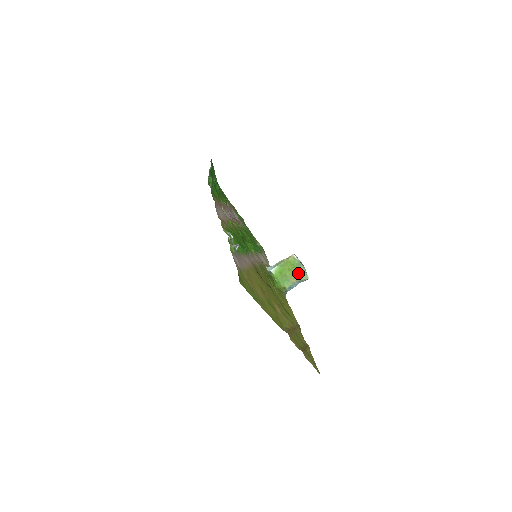
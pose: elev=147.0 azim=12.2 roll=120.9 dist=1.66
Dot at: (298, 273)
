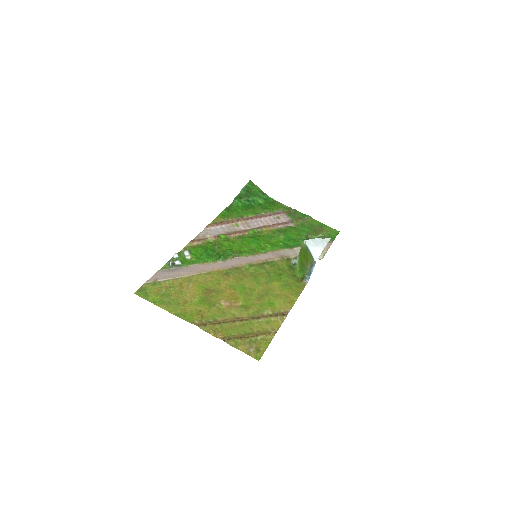
Dot at: (308, 258)
